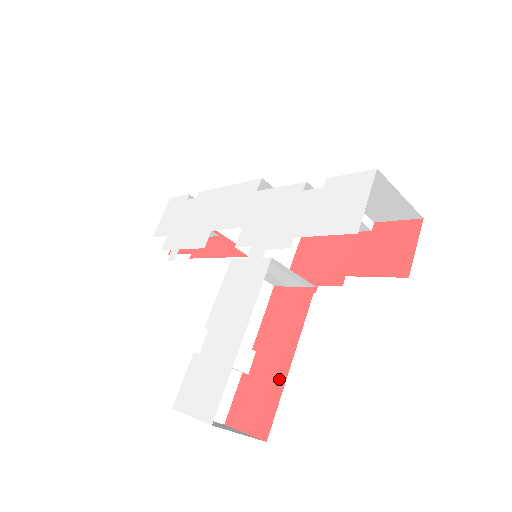
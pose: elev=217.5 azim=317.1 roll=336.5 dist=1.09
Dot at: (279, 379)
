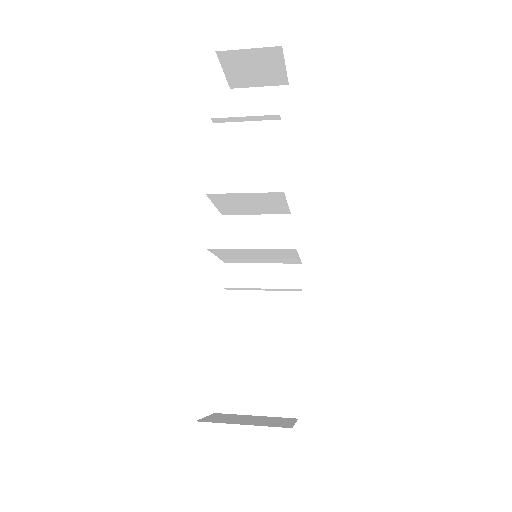
Dot at: occluded
